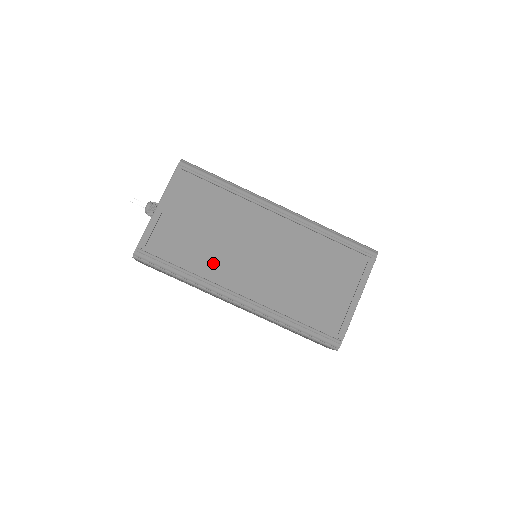
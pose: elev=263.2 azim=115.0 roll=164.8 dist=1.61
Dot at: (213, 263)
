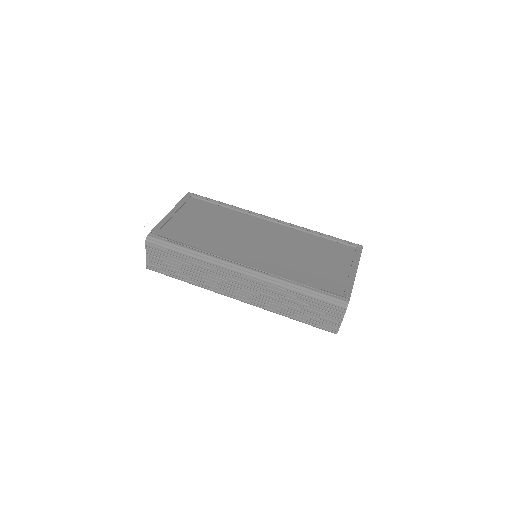
Dot at: (219, 245)
